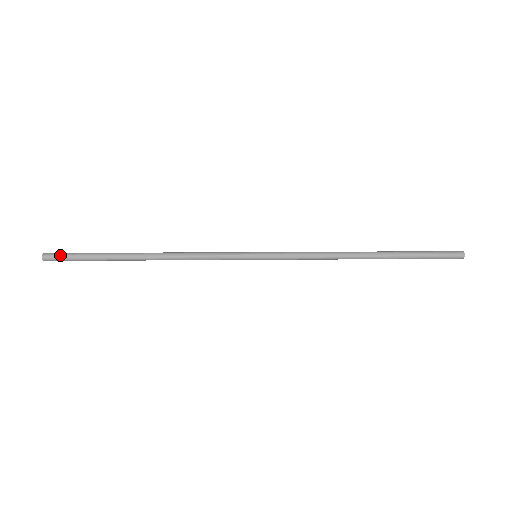
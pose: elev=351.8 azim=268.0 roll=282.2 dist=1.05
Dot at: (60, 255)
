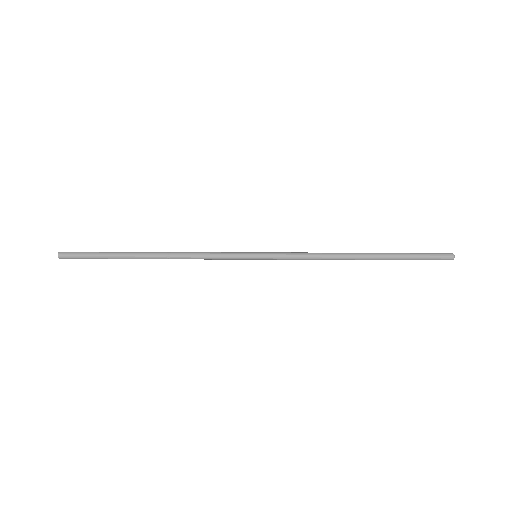
Dot at: (75, 253)
